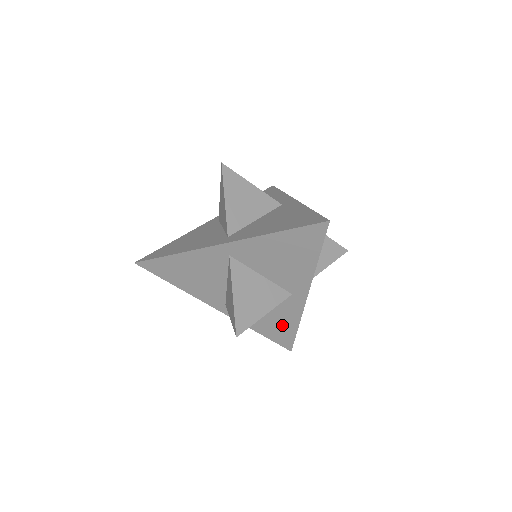
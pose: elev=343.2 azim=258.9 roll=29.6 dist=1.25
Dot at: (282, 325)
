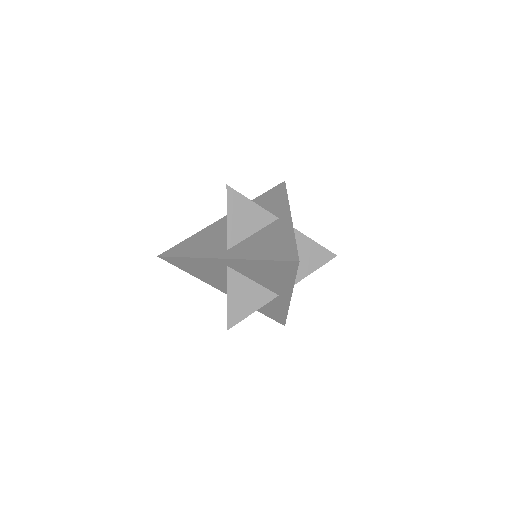
Dot at: (275, 310)
